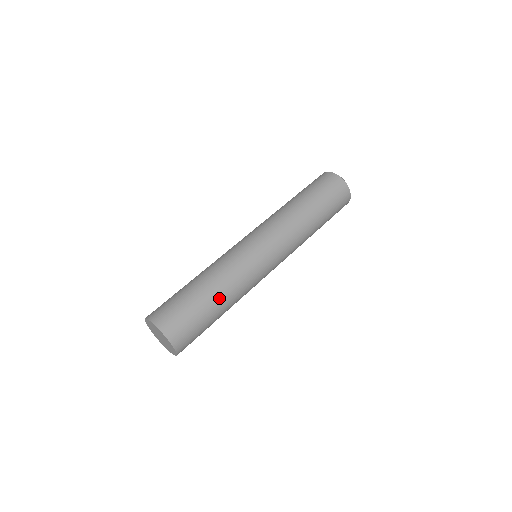
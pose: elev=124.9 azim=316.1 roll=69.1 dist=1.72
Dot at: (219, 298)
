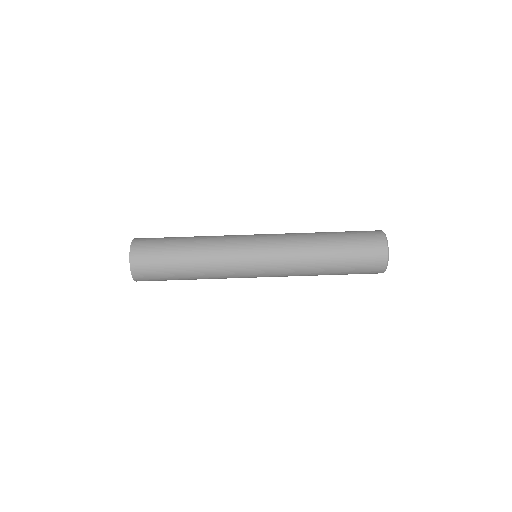
Dot at: (190, 253)
